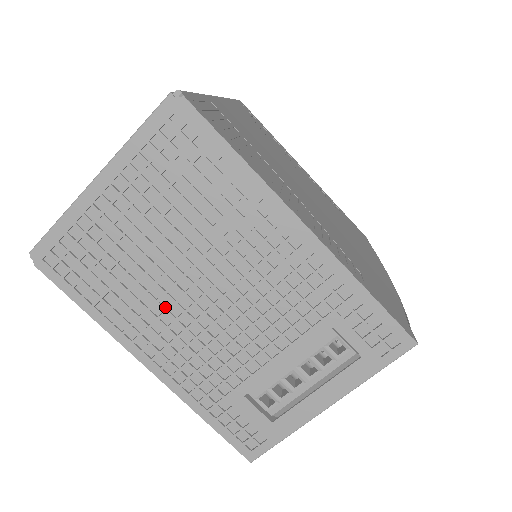
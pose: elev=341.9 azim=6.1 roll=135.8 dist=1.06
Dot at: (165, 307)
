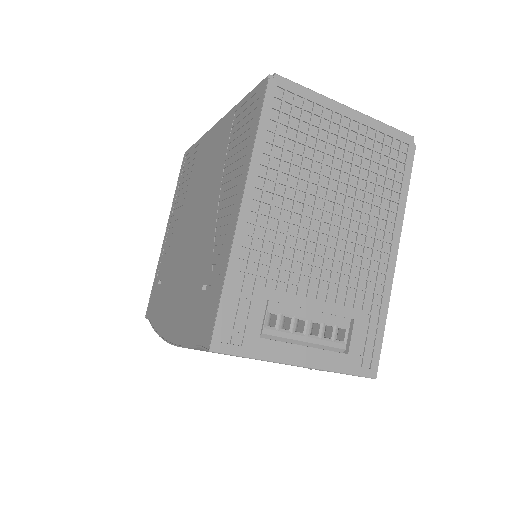
Dot at: (297, 197)
